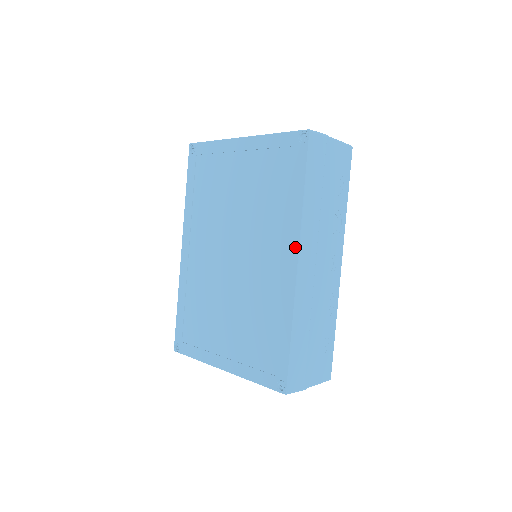
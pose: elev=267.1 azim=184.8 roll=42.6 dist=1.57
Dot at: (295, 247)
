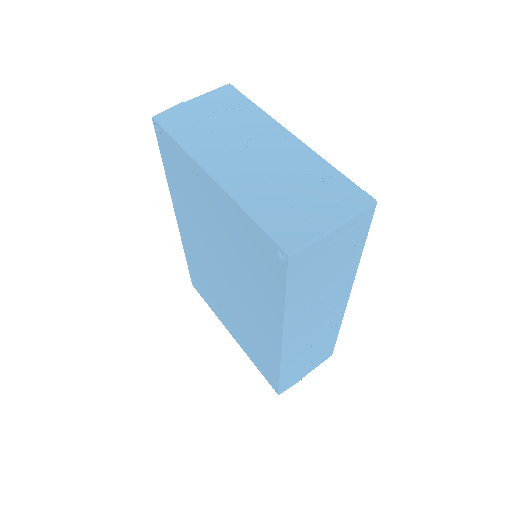
Dot at: (279, 332)
